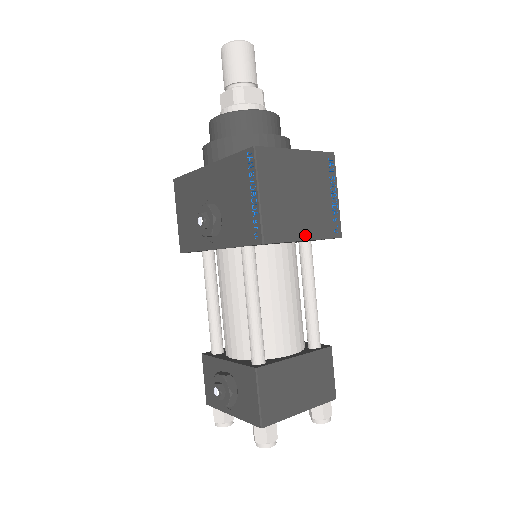
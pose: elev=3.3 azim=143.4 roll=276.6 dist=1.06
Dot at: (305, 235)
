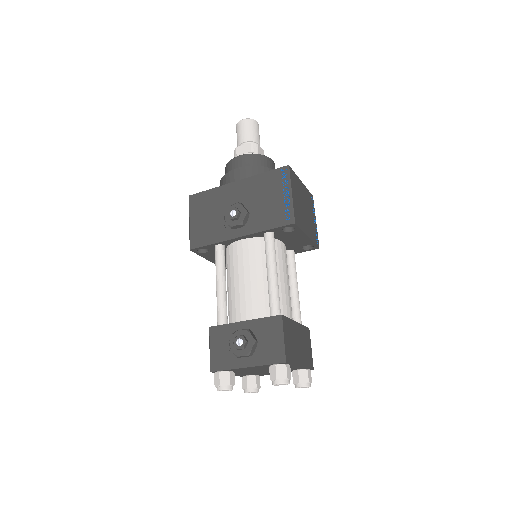
Dot at: (308, 233)
